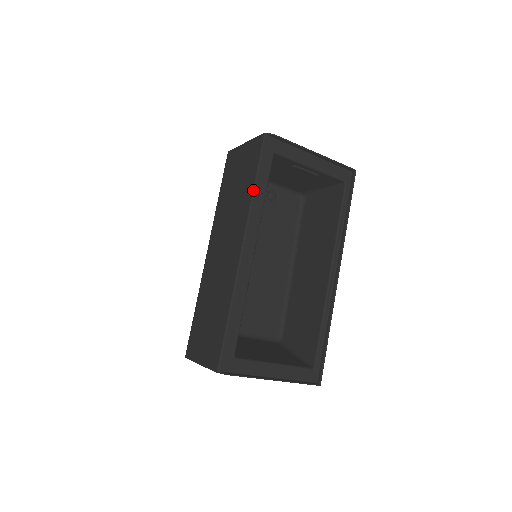
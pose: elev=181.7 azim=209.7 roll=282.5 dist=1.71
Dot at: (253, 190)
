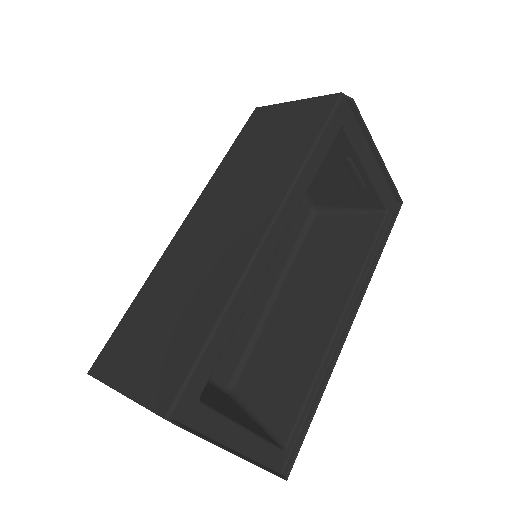
Dot at: (308, 156)
